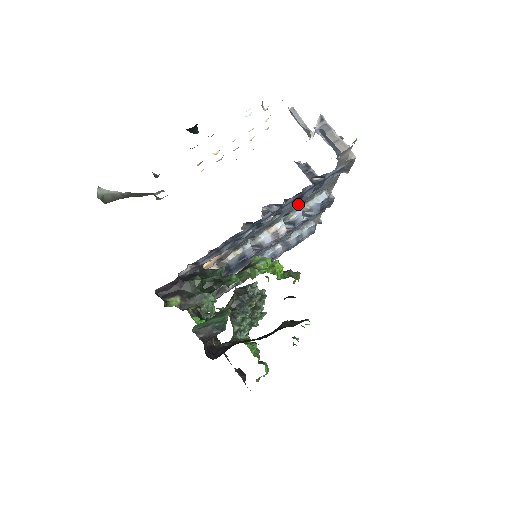
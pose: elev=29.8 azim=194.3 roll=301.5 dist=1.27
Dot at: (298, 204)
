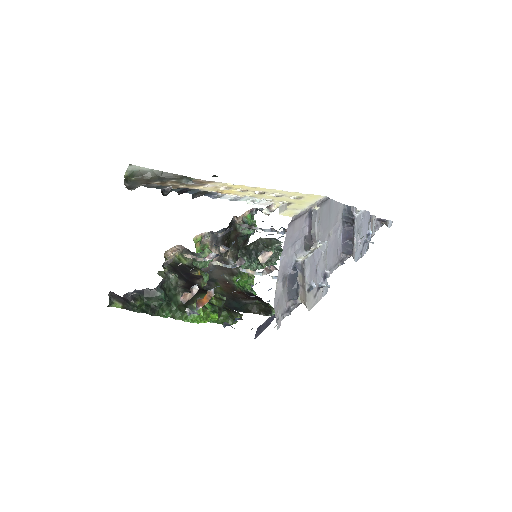
Dot at: occluded
